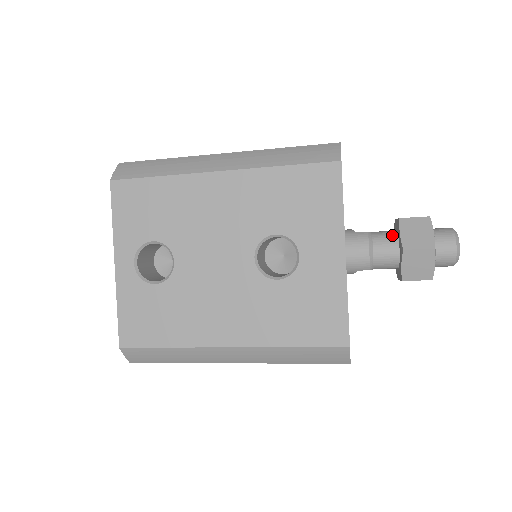
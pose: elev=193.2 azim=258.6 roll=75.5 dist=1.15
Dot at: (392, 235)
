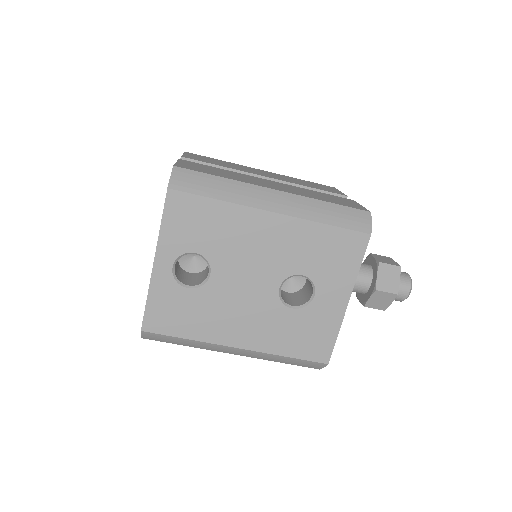
Dot at: (369, 271)
